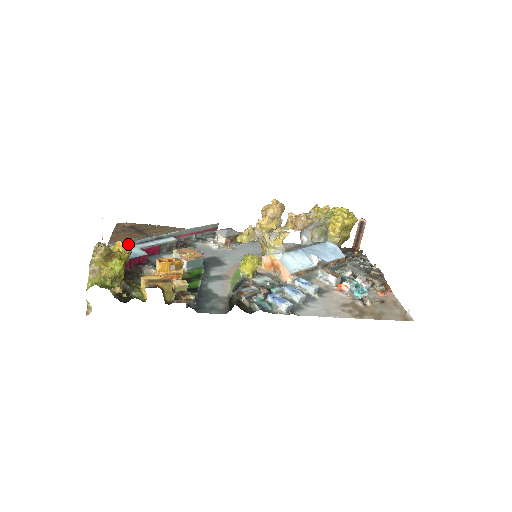
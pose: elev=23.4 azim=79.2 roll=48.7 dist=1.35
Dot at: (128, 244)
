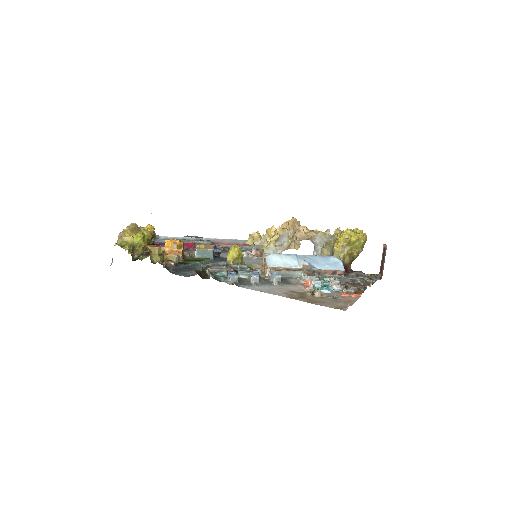
Dot at: (171, 238)
